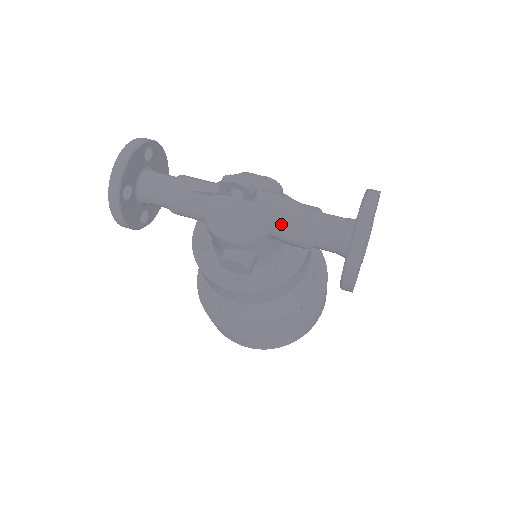
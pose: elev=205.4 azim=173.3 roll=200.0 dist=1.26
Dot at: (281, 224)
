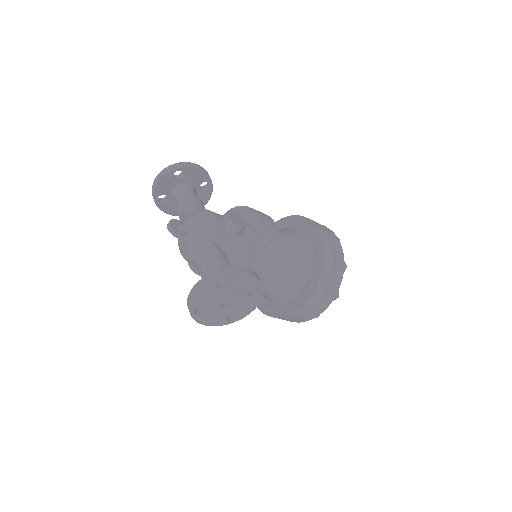
Dot at: (192, 262)
